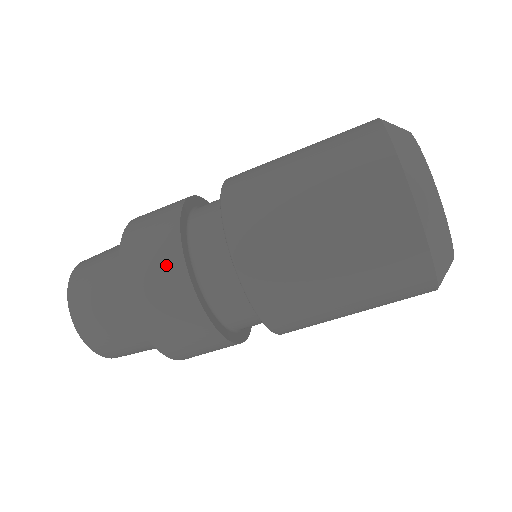
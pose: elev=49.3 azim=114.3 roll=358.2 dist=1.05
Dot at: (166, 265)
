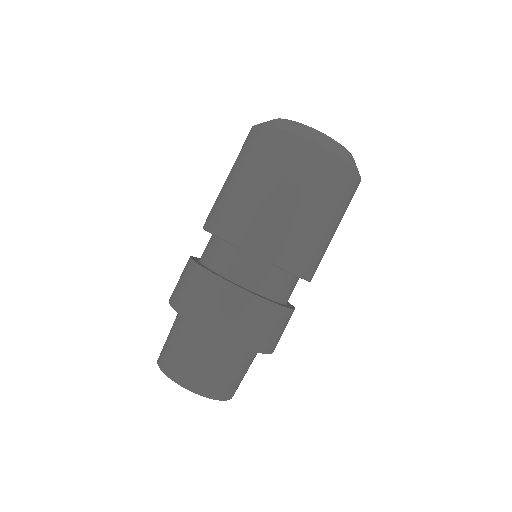
Dot at: (241, 305)
